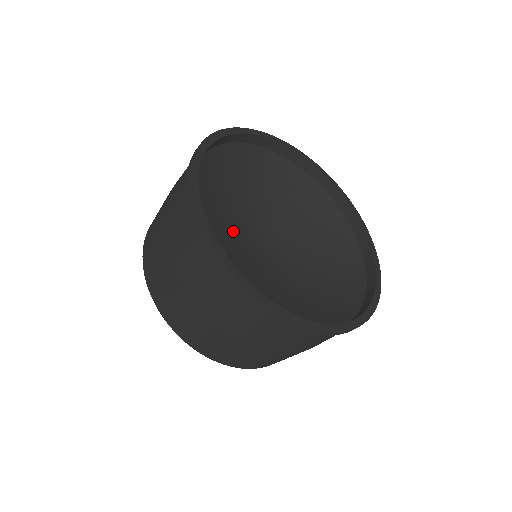
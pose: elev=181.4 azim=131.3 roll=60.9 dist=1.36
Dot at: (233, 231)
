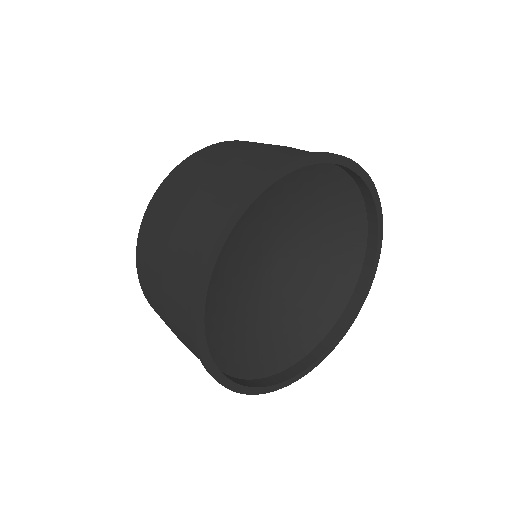
Dot at: (244, 247)
